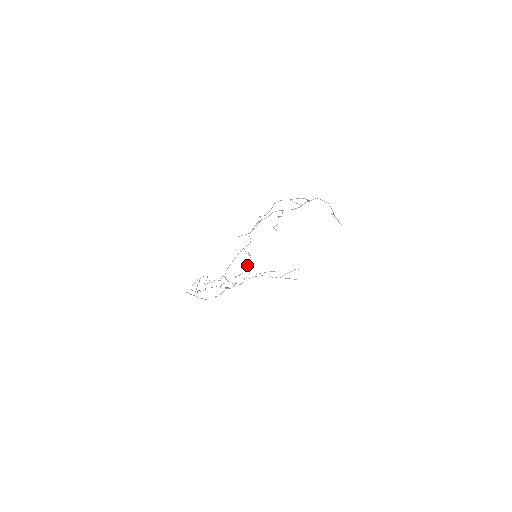
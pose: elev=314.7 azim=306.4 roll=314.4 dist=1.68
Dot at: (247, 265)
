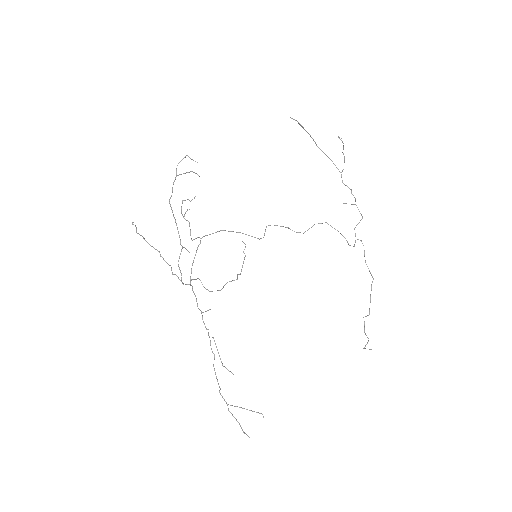
Dot at: (224, 285)
